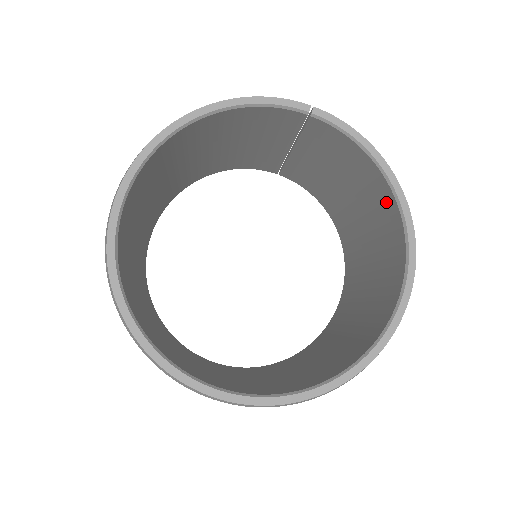
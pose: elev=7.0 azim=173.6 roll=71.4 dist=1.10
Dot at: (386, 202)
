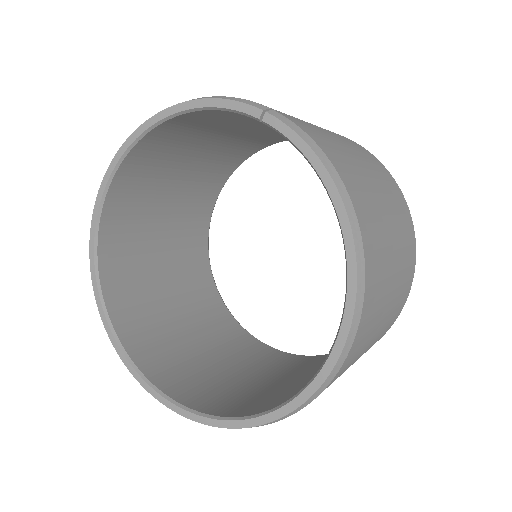
Dot at: occluded
